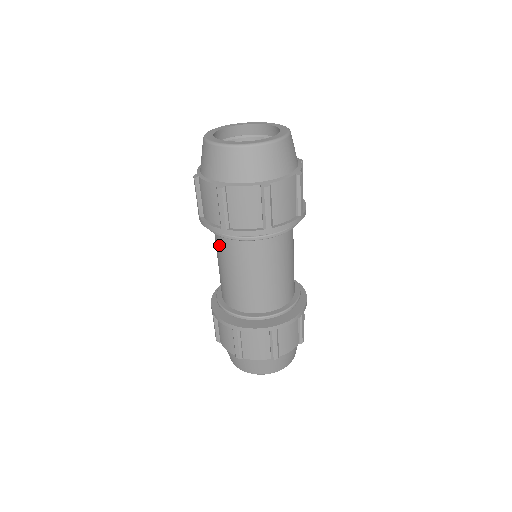
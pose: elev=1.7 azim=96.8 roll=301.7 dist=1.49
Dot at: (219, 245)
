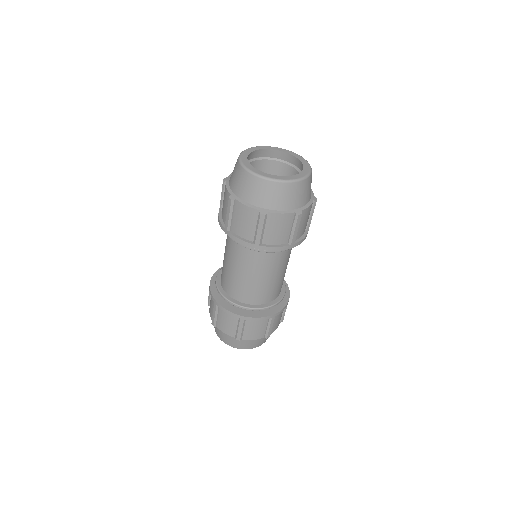
Dot at: (238, 252)
